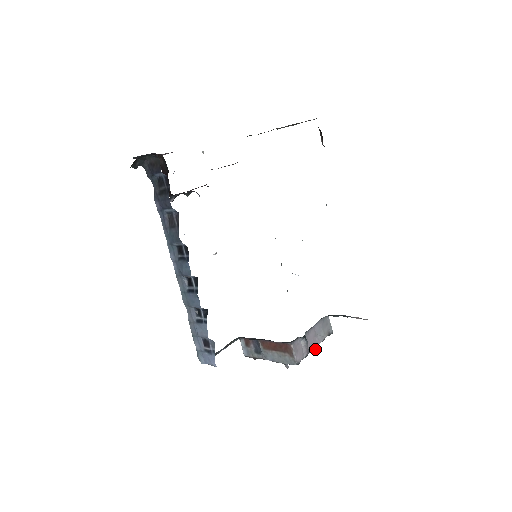
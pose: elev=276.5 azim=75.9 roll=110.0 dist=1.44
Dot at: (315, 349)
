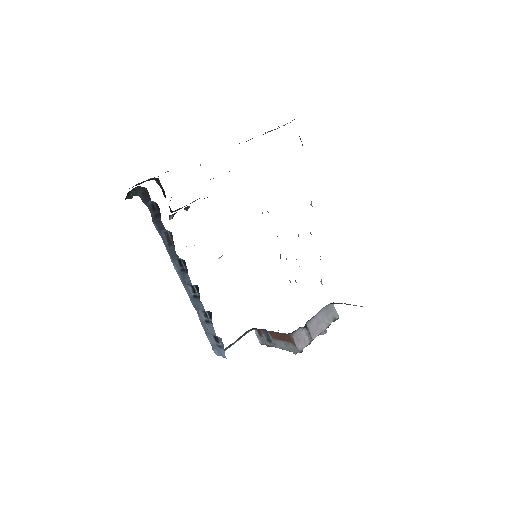
Dot at: (323, 334)
